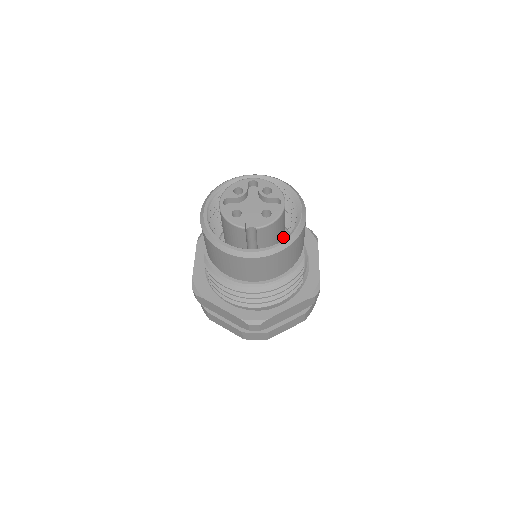
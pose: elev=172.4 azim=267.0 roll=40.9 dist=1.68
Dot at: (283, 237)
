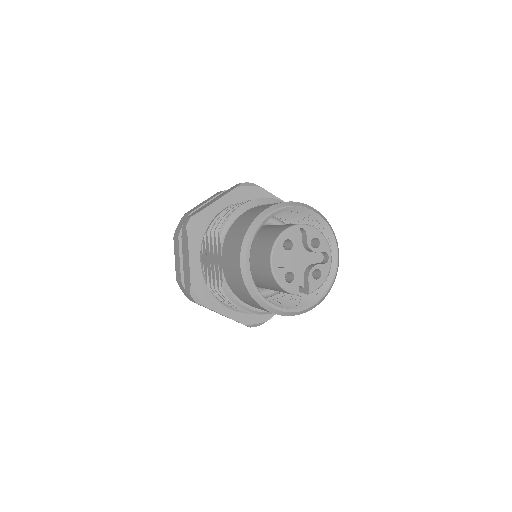
Dot at: occluded
